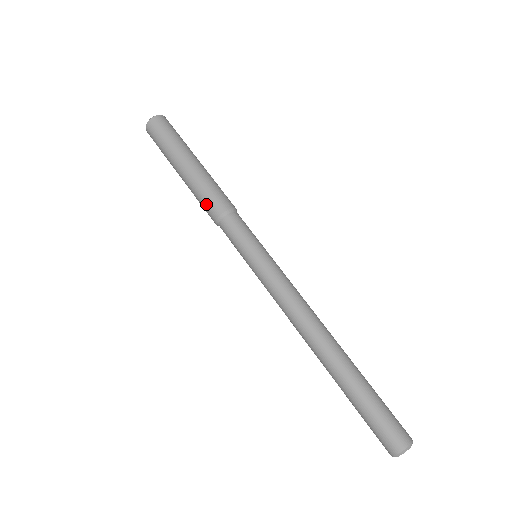
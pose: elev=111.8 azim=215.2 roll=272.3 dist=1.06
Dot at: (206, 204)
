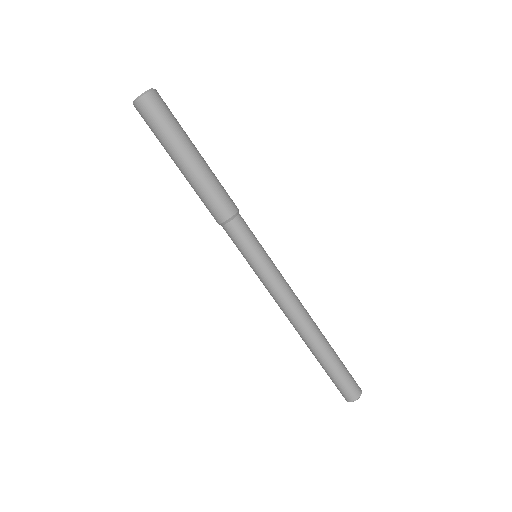
Dot at: occluded
